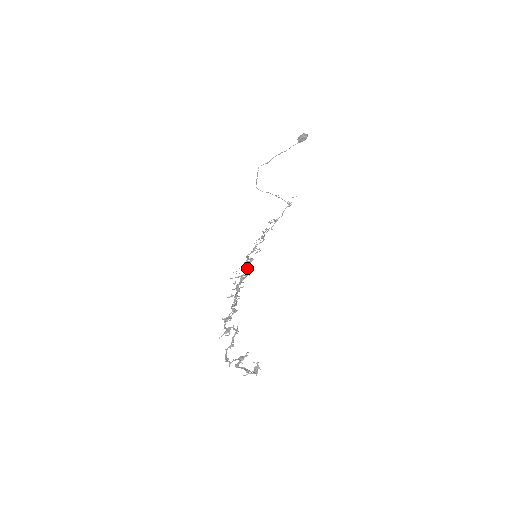
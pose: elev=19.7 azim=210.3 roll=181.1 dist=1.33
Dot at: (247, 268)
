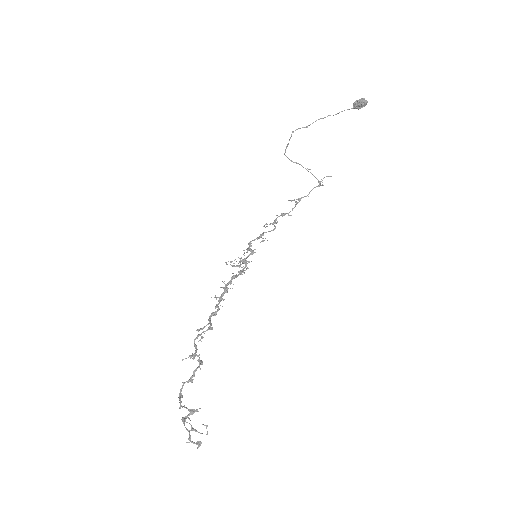
Dot at: (245, 262)
